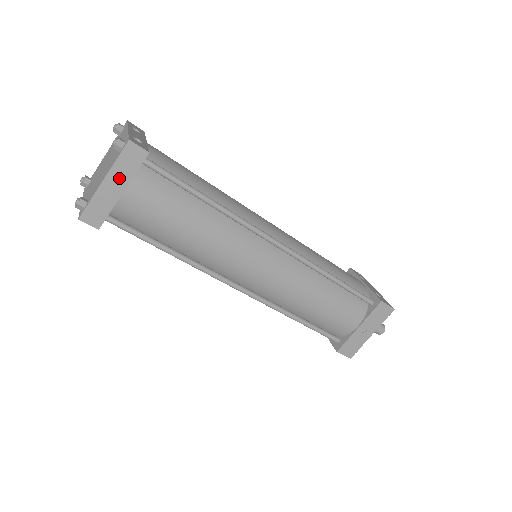
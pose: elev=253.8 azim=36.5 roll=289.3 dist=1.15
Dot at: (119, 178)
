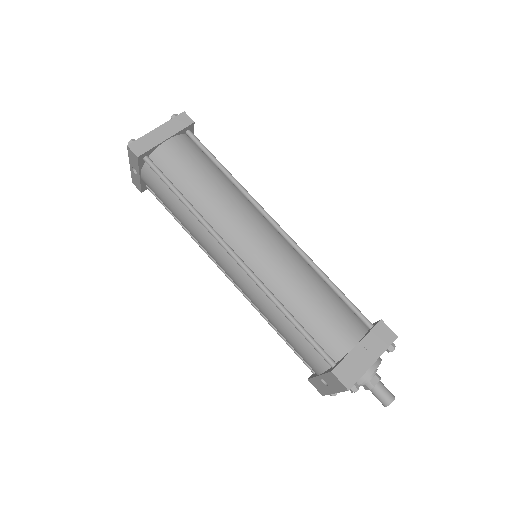
Dot at: (168, 130)
